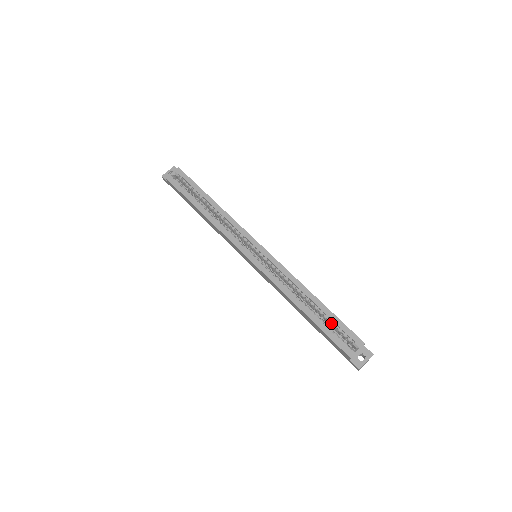
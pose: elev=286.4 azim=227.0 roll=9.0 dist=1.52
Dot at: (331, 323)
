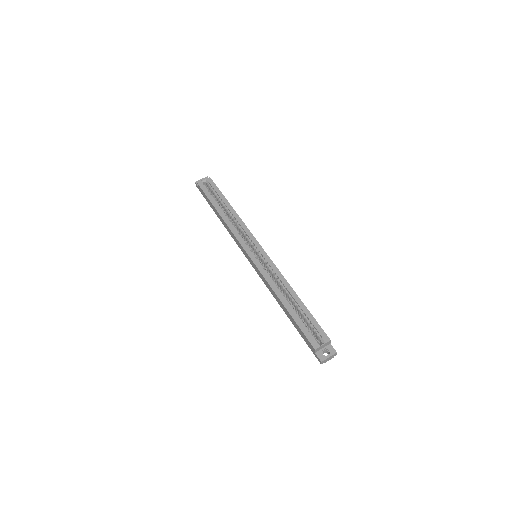
Dot at: (305, 319)
